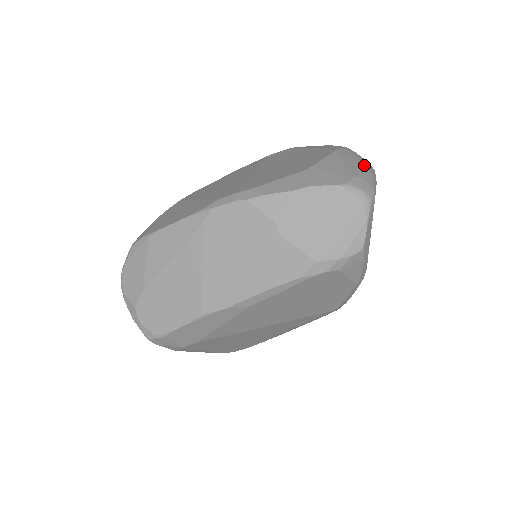
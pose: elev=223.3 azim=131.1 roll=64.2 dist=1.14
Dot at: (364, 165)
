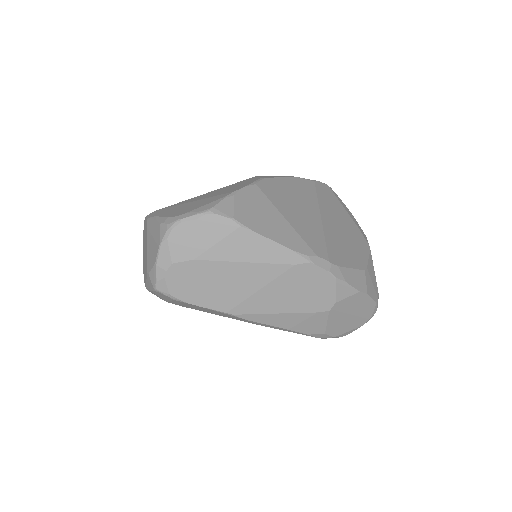
Dot at: occluded
